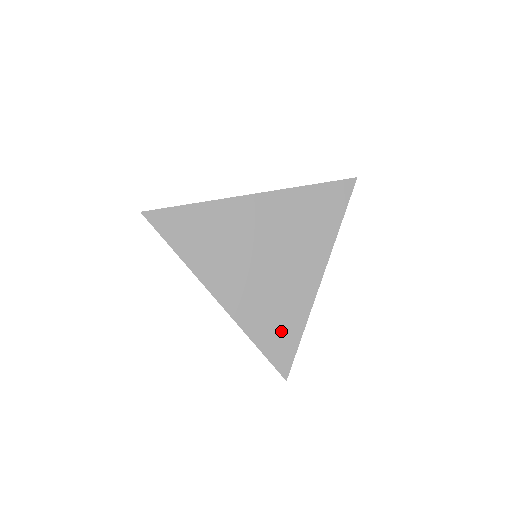
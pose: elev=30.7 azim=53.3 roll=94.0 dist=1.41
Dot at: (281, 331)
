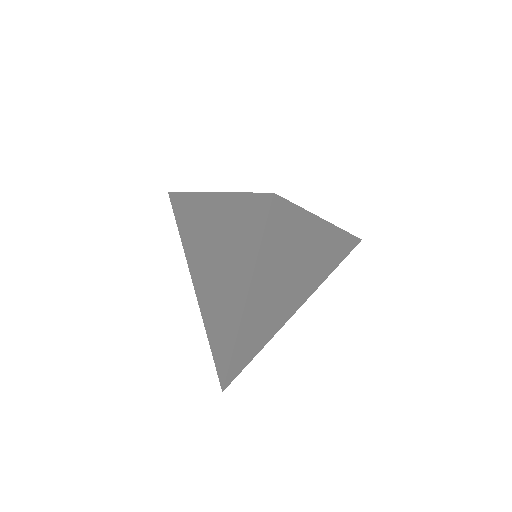
Dot at: (251, 349)
